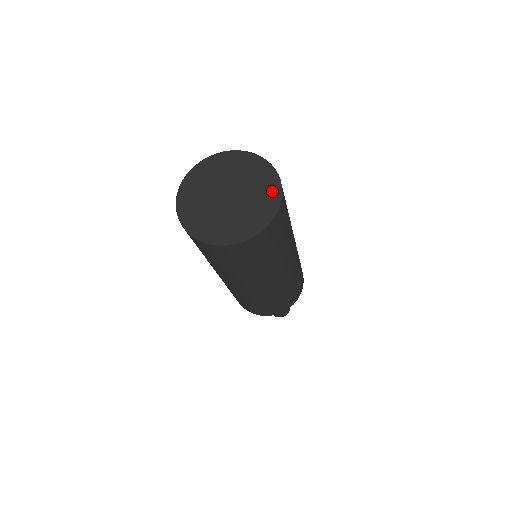
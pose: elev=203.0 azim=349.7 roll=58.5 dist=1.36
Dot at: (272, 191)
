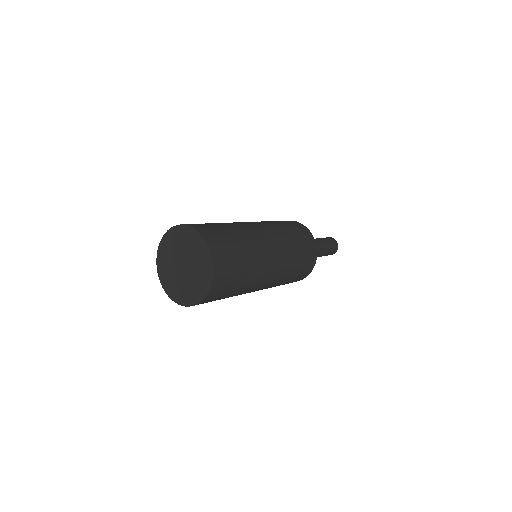
Dot at: (200, 244)
